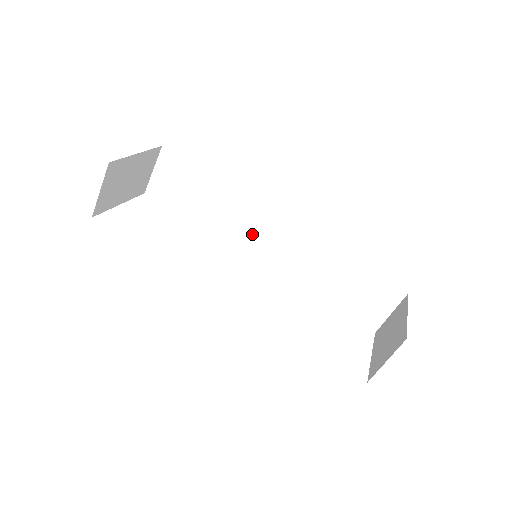
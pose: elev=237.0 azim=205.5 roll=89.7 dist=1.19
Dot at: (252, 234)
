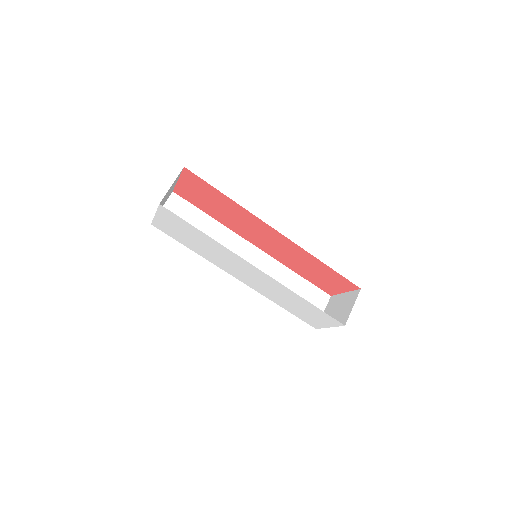
Dot at: occluded
